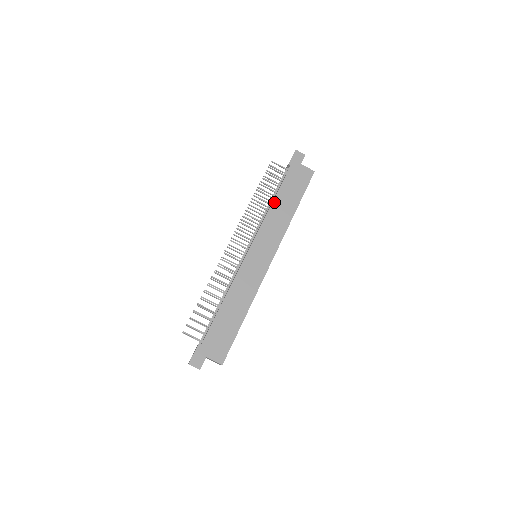
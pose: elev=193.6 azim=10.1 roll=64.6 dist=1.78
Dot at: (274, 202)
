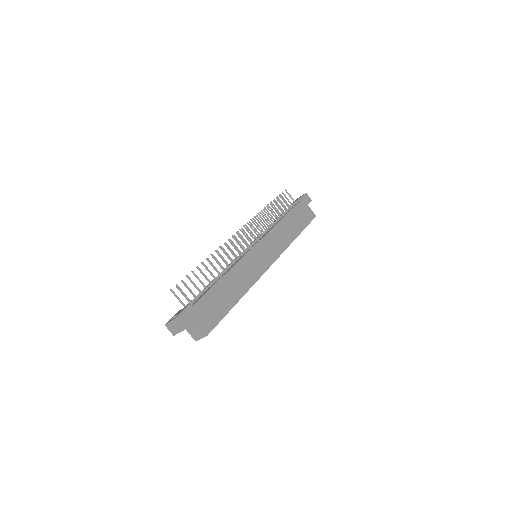
Dot at: (283, 220)
